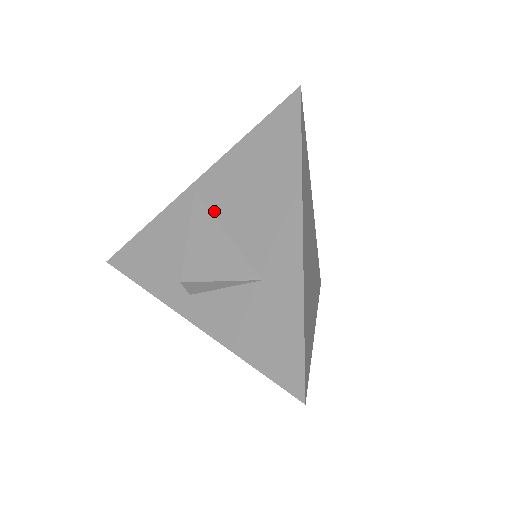
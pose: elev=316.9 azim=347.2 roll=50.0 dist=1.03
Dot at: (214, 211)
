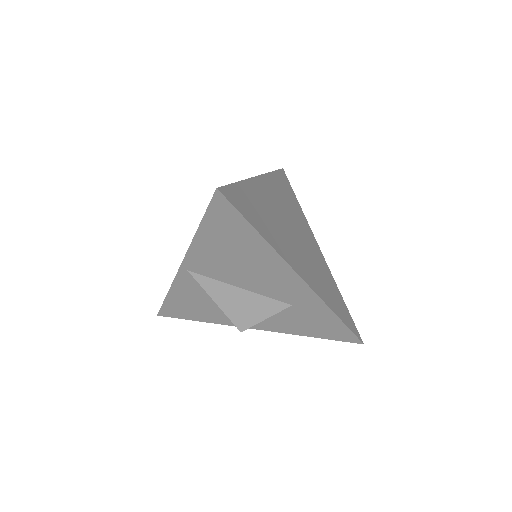
Dot at: (218, 279)
